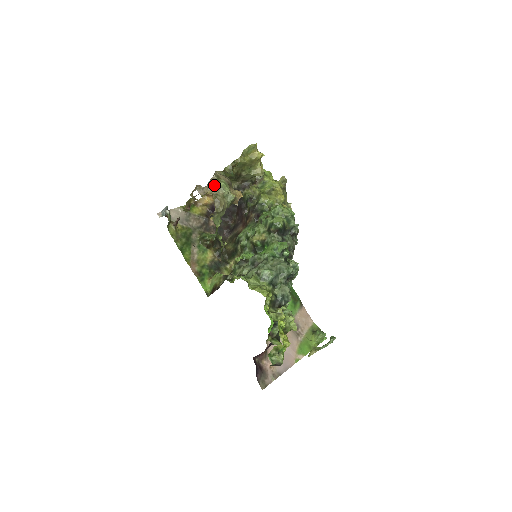
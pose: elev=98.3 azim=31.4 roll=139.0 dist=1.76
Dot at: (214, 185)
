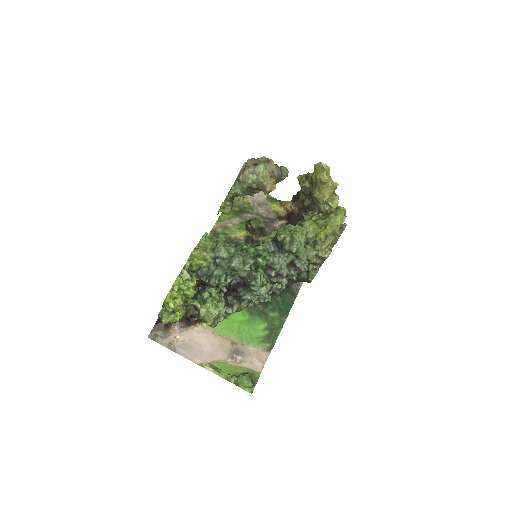
Dot at: (256, 161)
